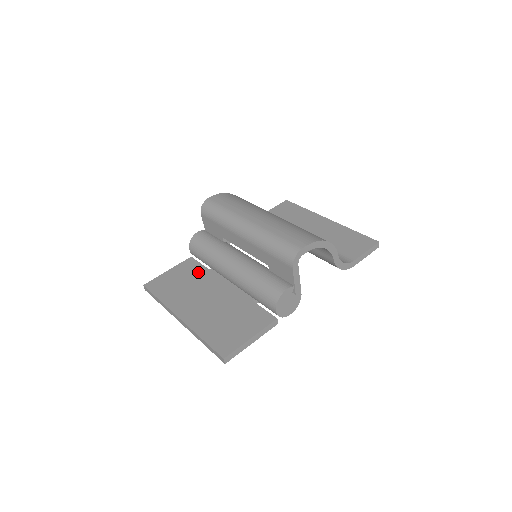
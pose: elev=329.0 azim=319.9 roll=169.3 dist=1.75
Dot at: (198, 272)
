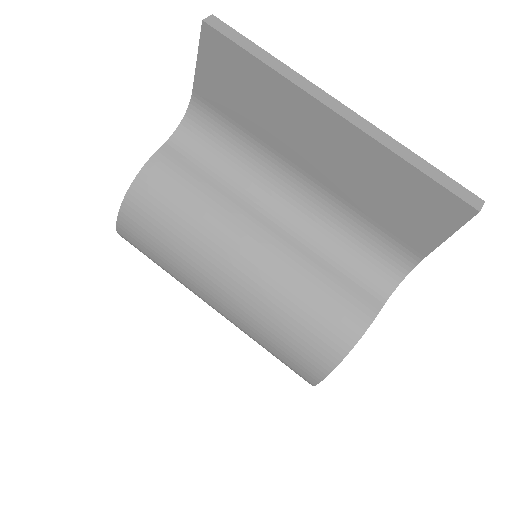
Dot at: occluded
